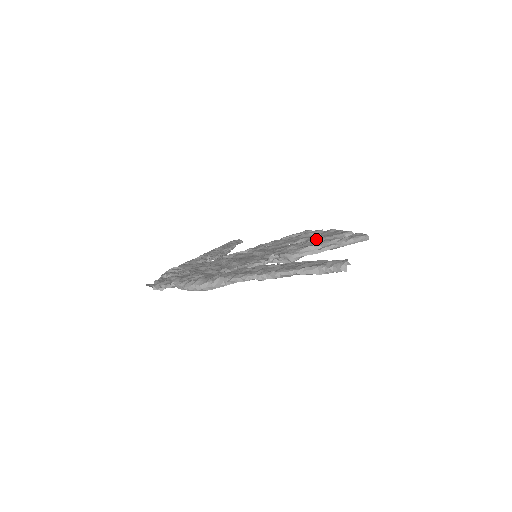
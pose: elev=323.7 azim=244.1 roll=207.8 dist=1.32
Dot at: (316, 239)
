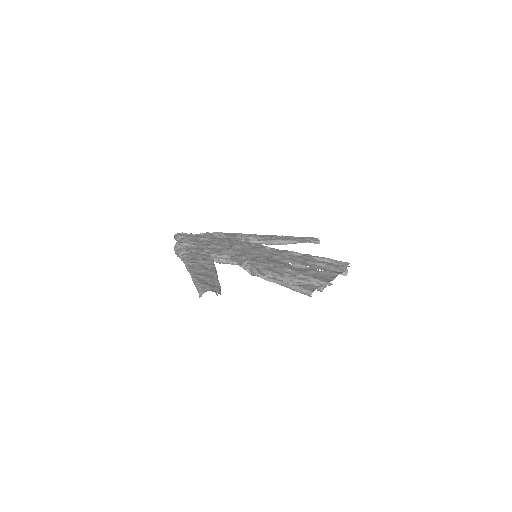
Dot at: (296, 270)
